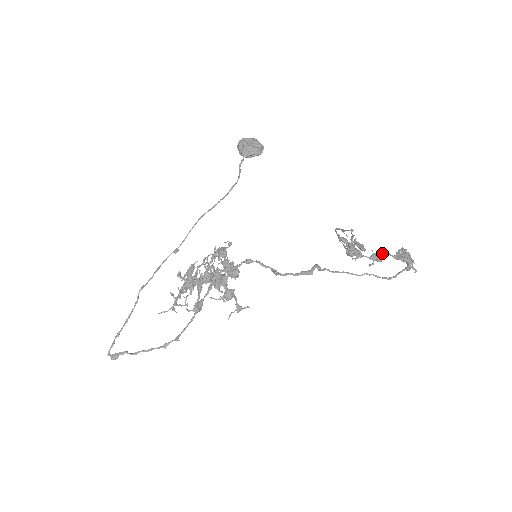
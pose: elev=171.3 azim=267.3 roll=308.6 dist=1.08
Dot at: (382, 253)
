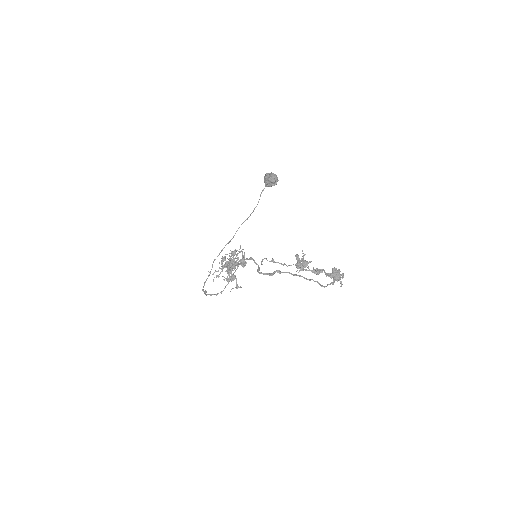
Dot at: (319, 269)
